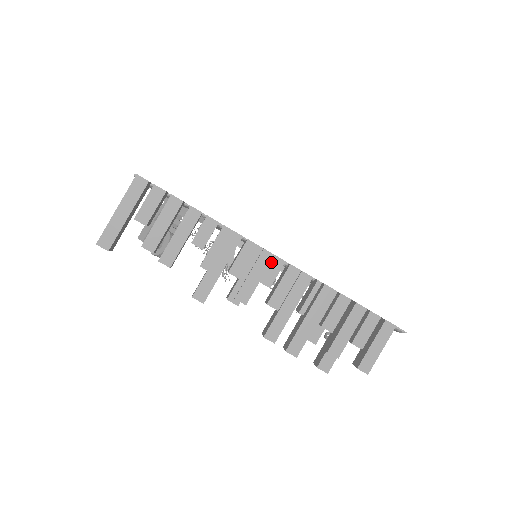
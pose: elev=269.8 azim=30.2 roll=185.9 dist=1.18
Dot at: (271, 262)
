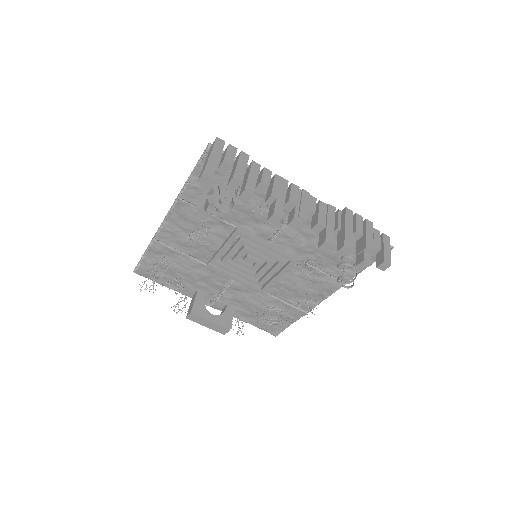
Dot at: (309, 198)
